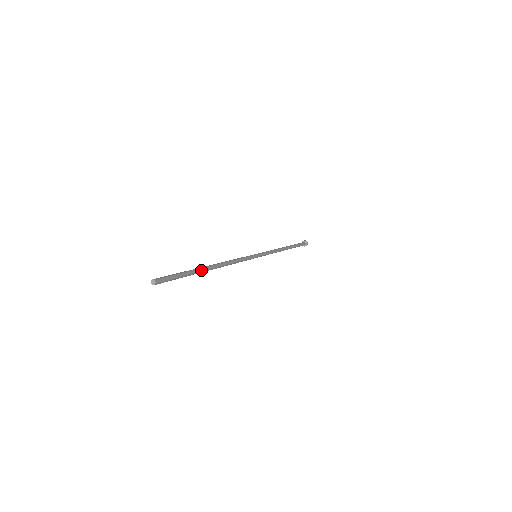
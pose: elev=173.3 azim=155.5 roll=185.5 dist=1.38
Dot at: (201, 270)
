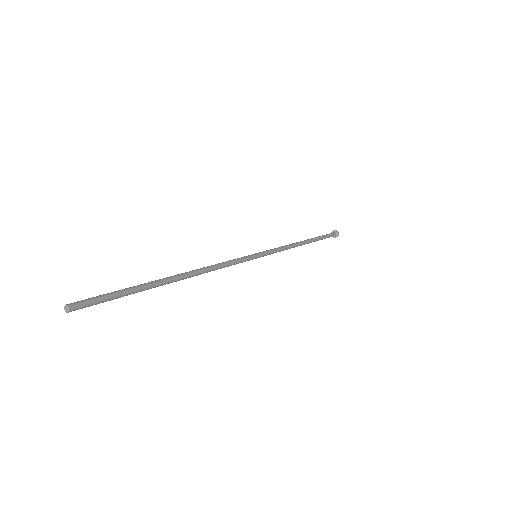
Dot at: (158, 283)
